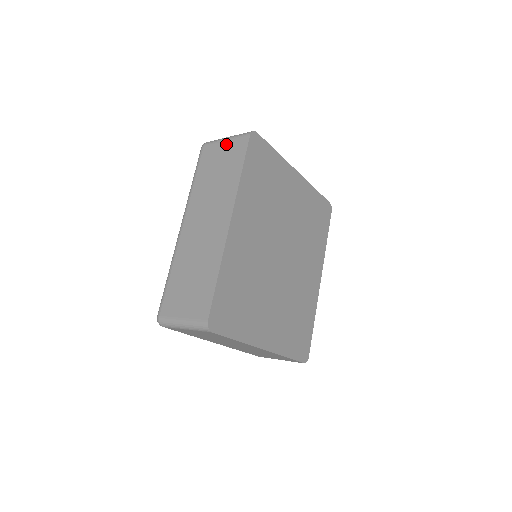
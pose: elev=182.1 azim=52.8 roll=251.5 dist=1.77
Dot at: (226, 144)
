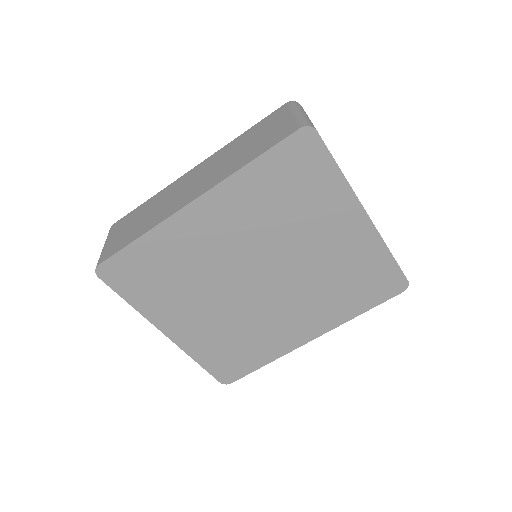
Dot at: (287, 118)
